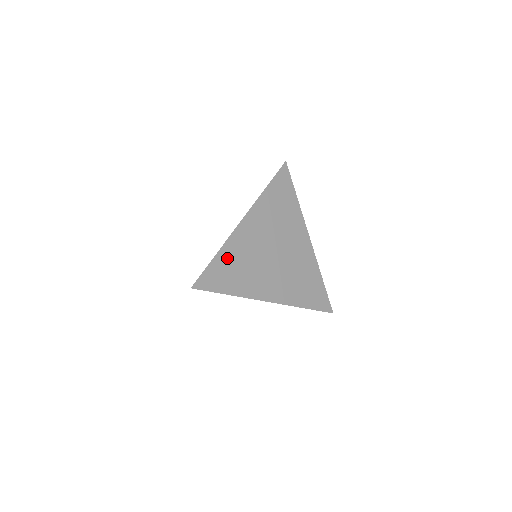
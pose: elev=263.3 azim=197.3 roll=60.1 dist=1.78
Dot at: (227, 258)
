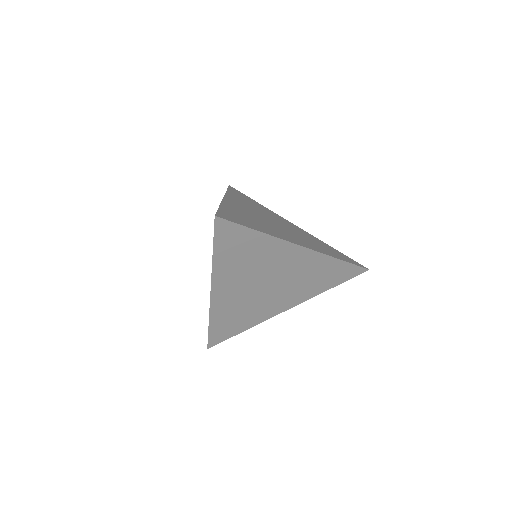
Dot at: (232, 211)
